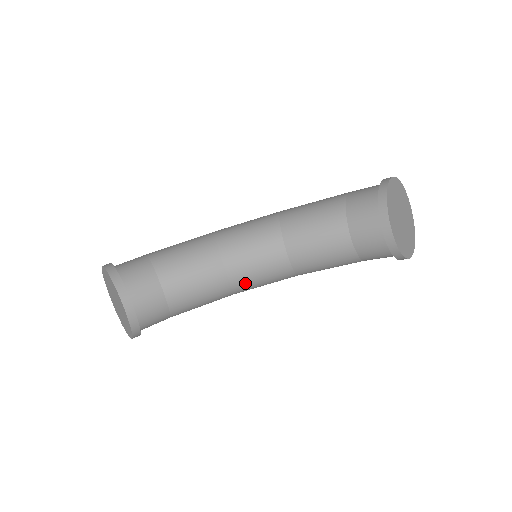
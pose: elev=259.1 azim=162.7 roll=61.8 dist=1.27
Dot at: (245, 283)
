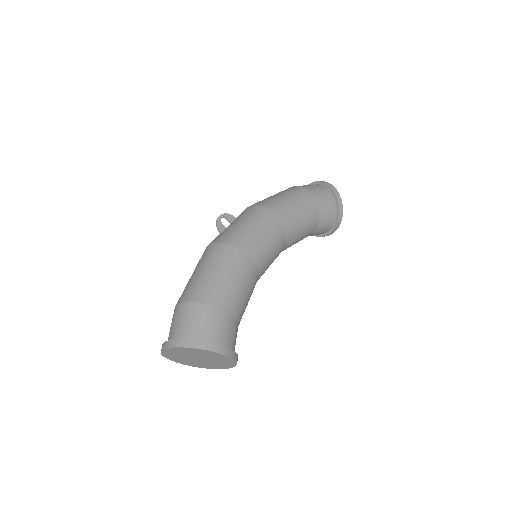
Dot at: occluded
